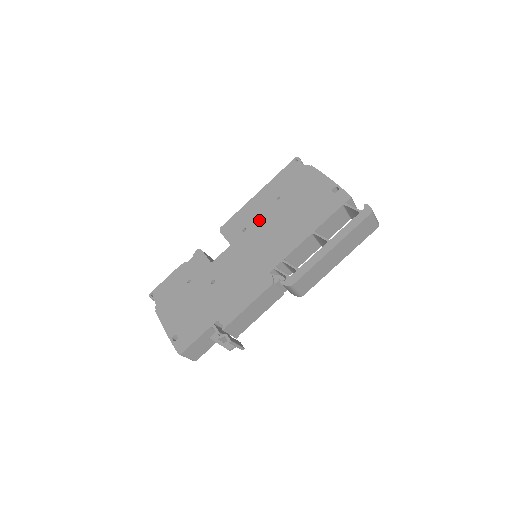
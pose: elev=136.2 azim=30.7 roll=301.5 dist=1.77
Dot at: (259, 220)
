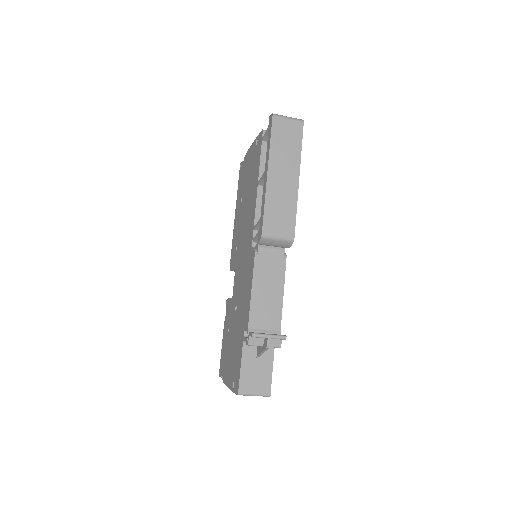
Dot at: (239, 229)
